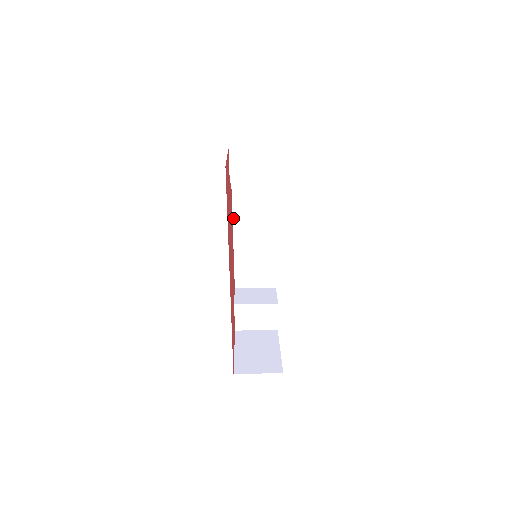
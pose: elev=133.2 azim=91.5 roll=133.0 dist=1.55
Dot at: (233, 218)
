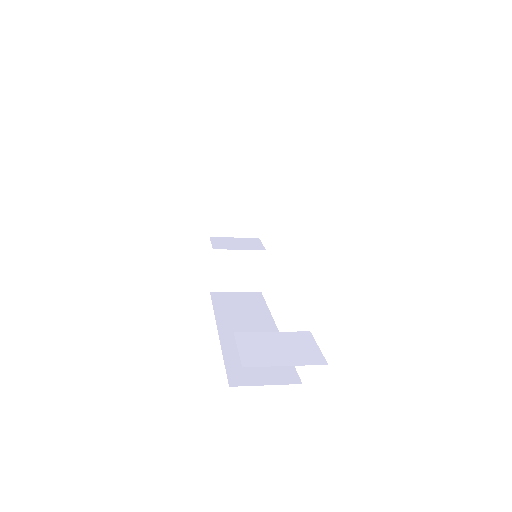
Dot at: (216, 320)
